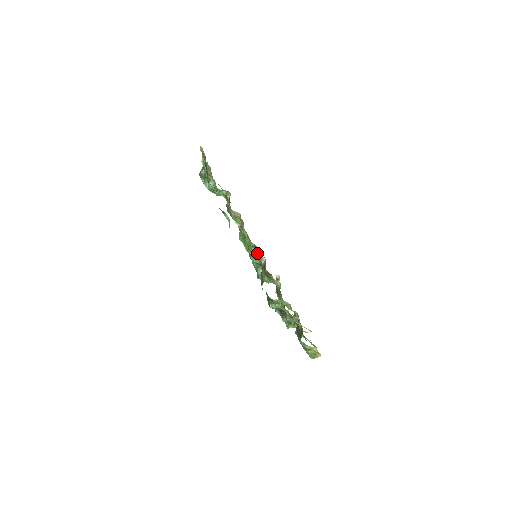
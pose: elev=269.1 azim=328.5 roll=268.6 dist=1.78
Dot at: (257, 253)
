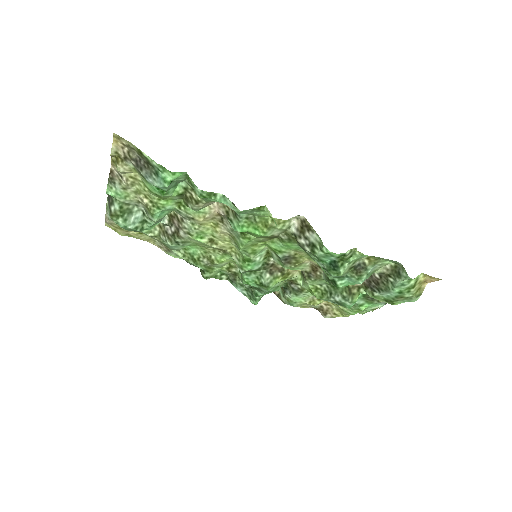
Dot at: (281, 221)
